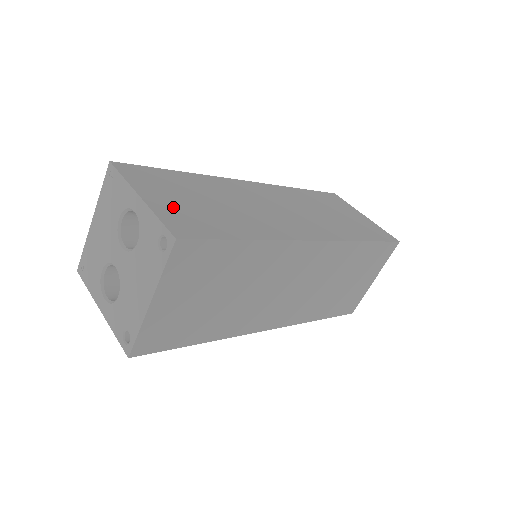
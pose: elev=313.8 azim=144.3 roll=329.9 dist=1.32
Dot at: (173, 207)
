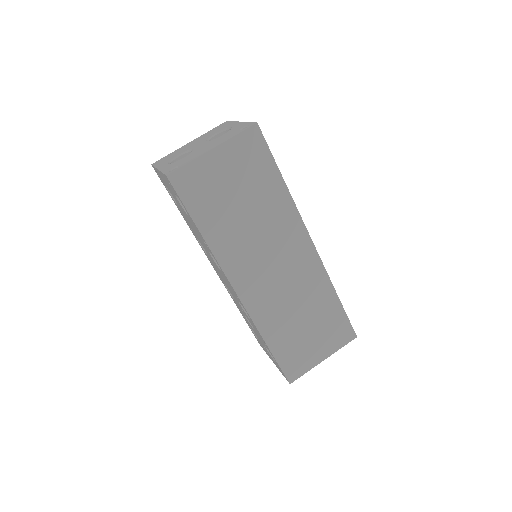
Dot at: occluded
